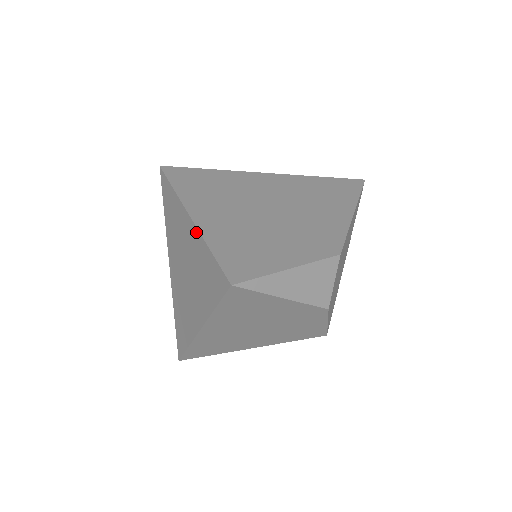
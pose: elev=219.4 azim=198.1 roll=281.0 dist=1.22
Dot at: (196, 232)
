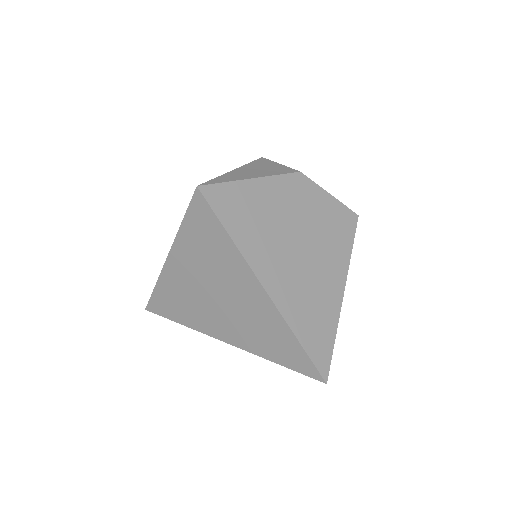
Dot at: (175, 248)
